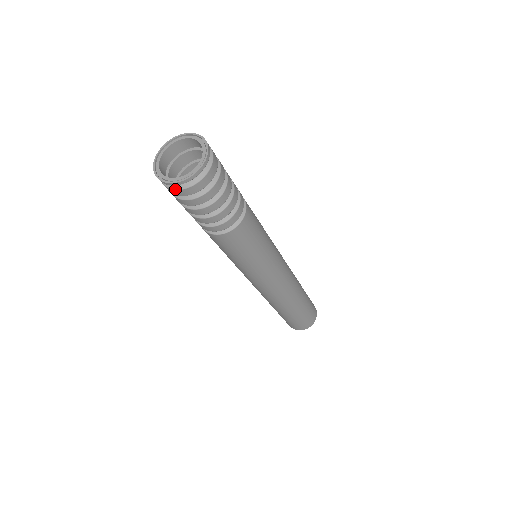
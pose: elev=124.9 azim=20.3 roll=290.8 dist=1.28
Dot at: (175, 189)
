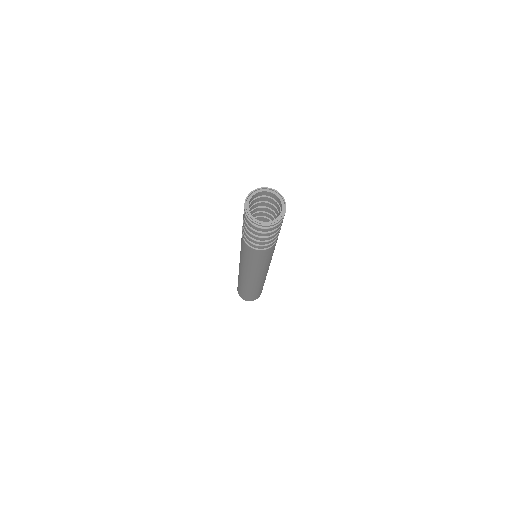
Dot at: (267, 228)
